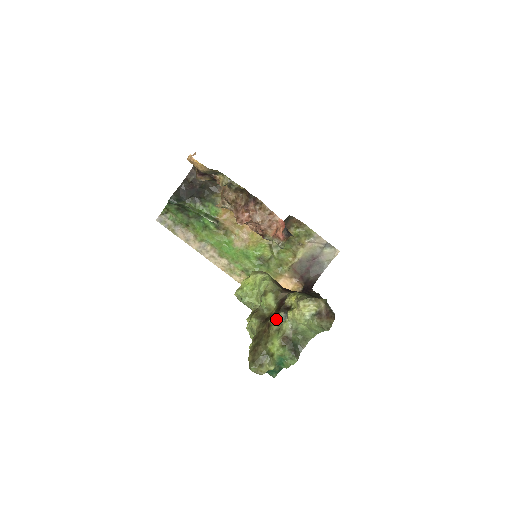
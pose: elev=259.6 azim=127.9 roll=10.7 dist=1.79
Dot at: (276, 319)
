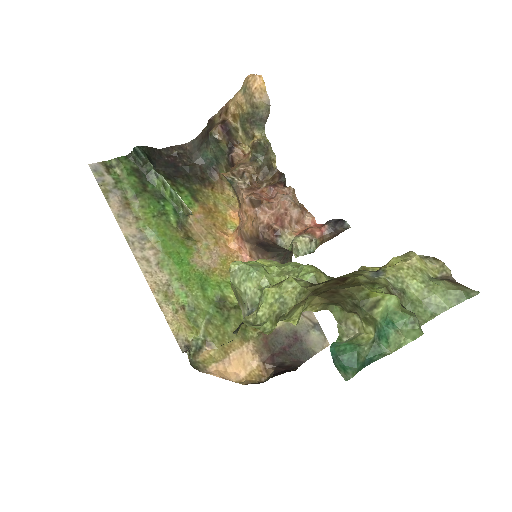
Dot at: (358, 273)
